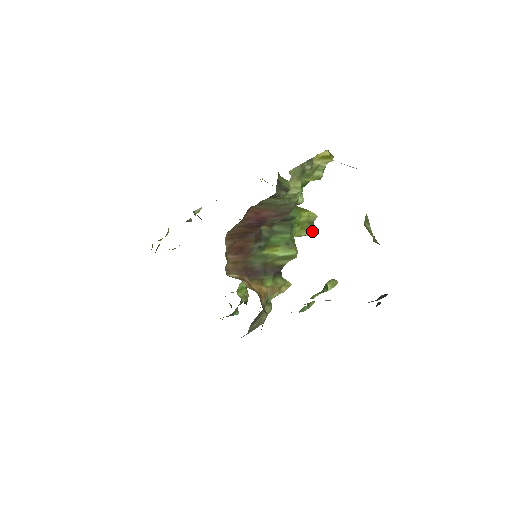
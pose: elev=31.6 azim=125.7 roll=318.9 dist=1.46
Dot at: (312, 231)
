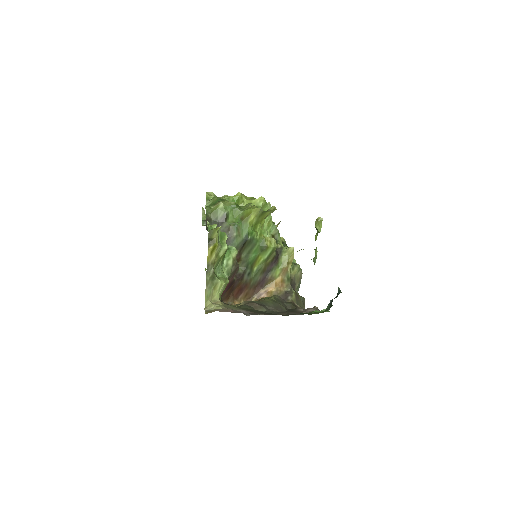
Dot at: (269, 212)
